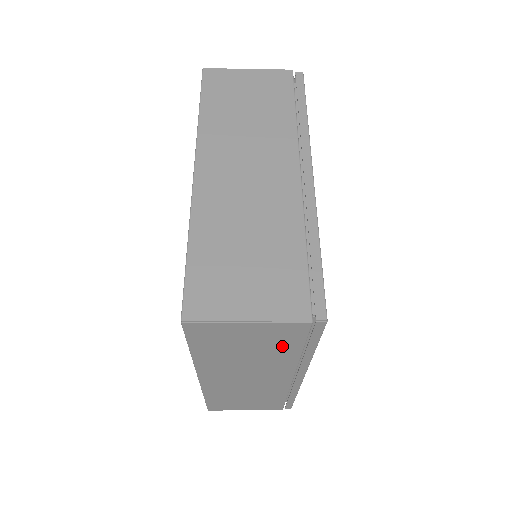
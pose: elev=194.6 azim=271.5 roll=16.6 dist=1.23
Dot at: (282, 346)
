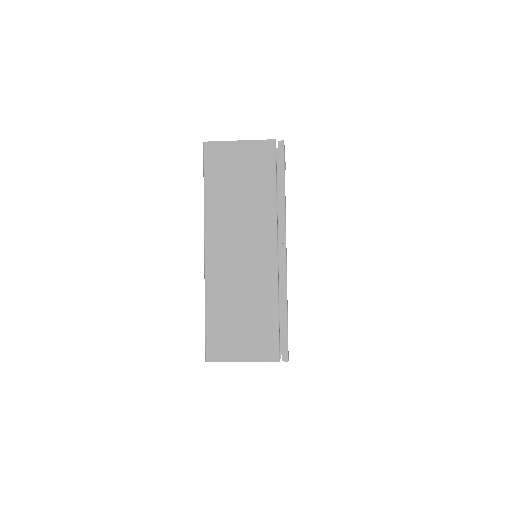
Dot at: (262, 177)
